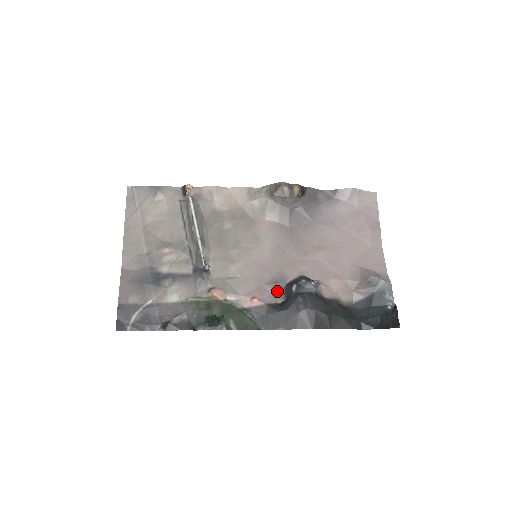
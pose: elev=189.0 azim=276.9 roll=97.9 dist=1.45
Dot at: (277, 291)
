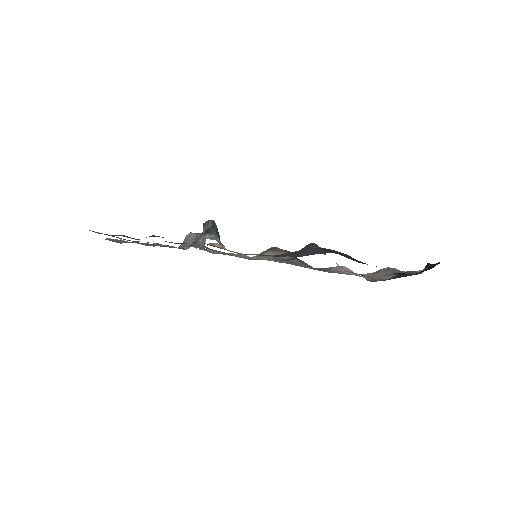
Dot at: occluded
